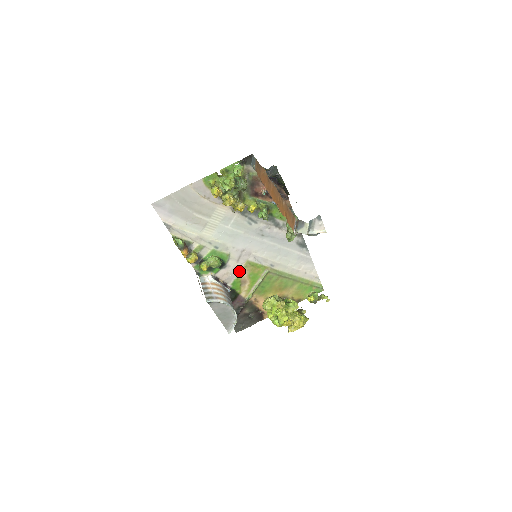
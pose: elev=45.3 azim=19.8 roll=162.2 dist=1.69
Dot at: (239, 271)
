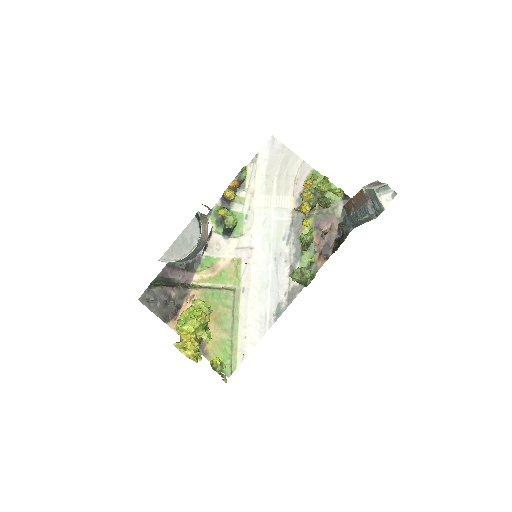
Dot at: (225, 256)
